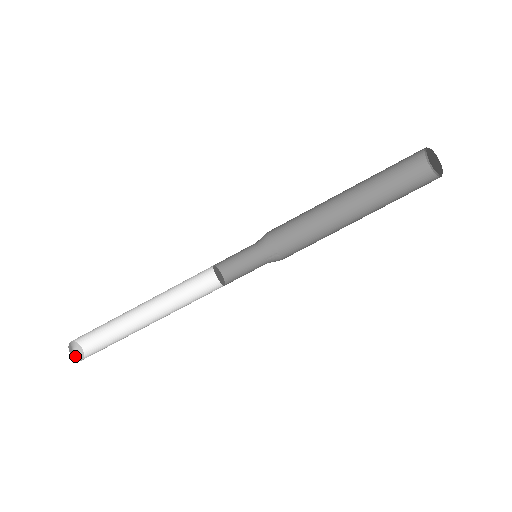
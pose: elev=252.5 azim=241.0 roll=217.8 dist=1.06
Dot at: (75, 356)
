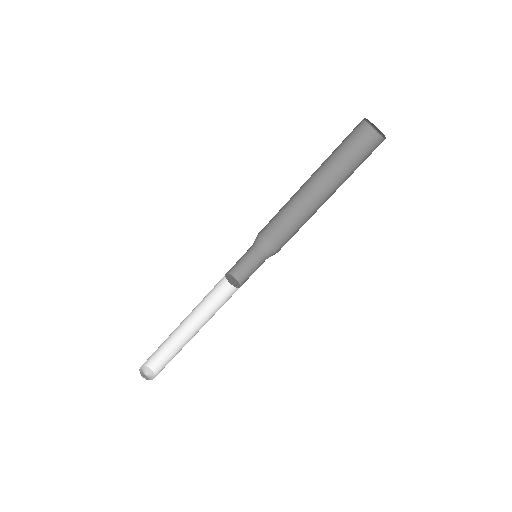
Dot at: (148, 377)
